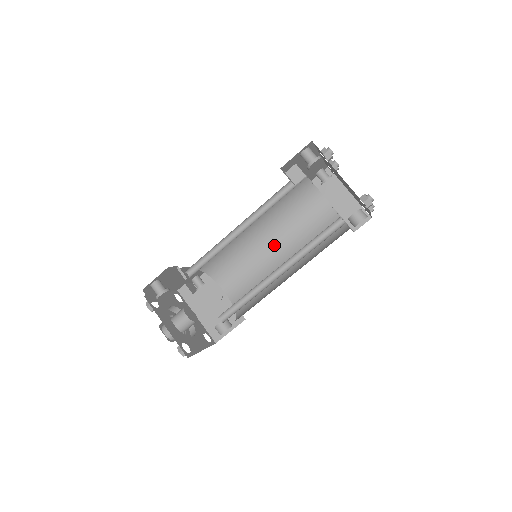
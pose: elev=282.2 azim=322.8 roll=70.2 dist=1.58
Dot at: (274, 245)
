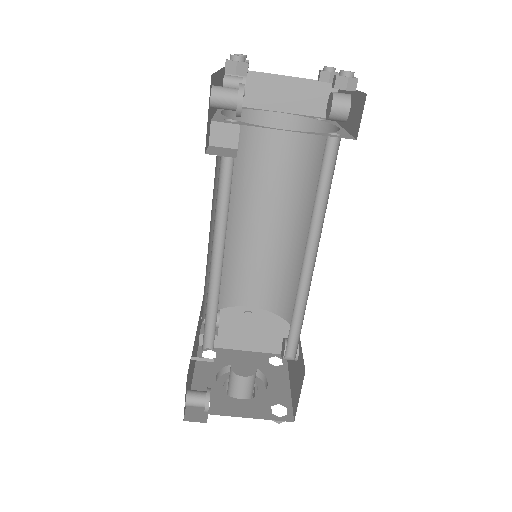
Dot at: (255, 216)
